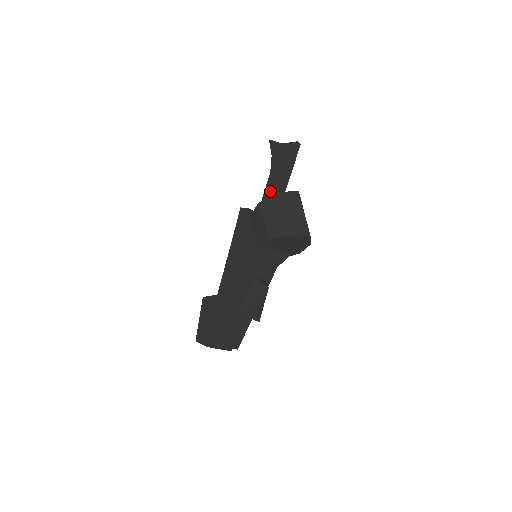
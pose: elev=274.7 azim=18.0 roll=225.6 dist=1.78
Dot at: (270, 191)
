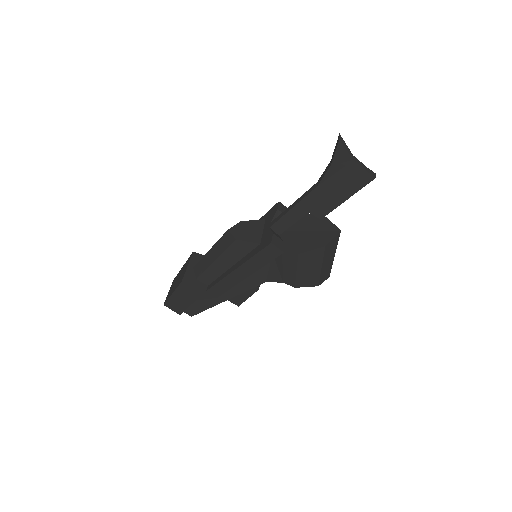
Dot at: (306, 210)
